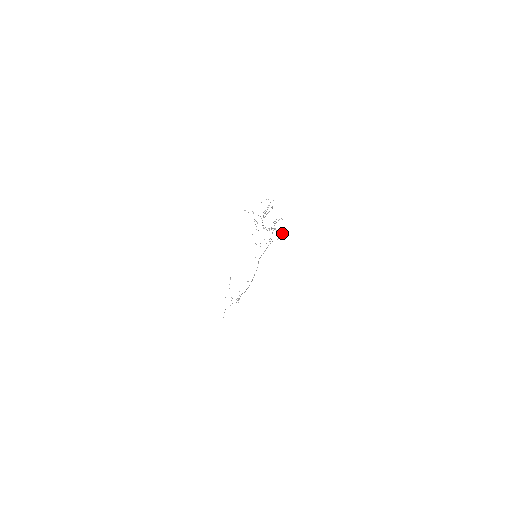
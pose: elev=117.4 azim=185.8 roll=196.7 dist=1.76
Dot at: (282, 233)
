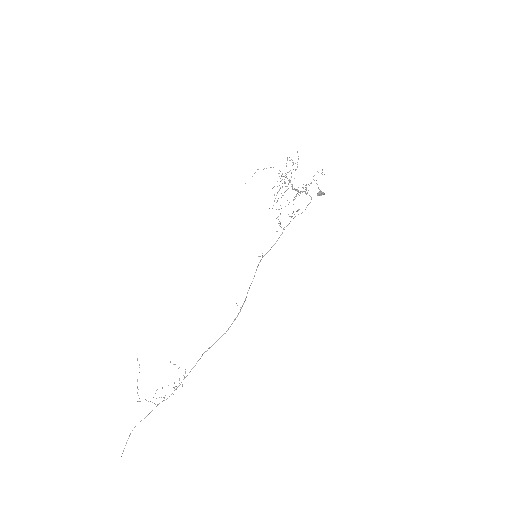
Dot at: occluded
